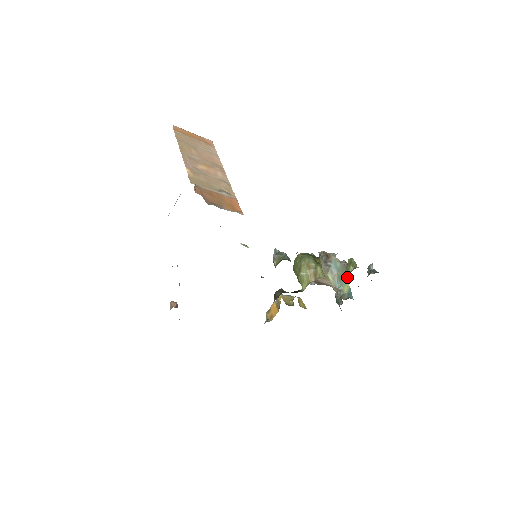
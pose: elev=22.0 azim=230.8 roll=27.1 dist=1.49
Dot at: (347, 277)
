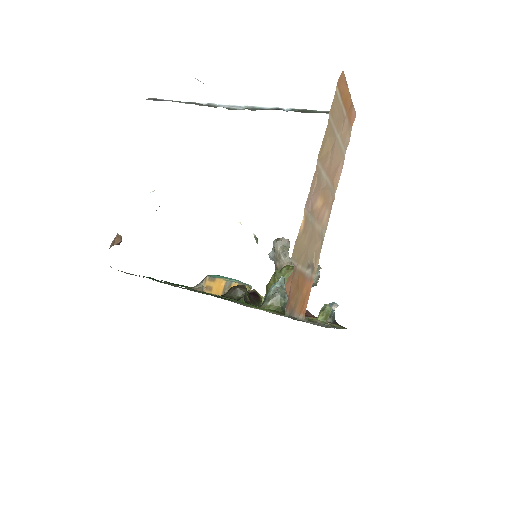
Dot at: occluded
